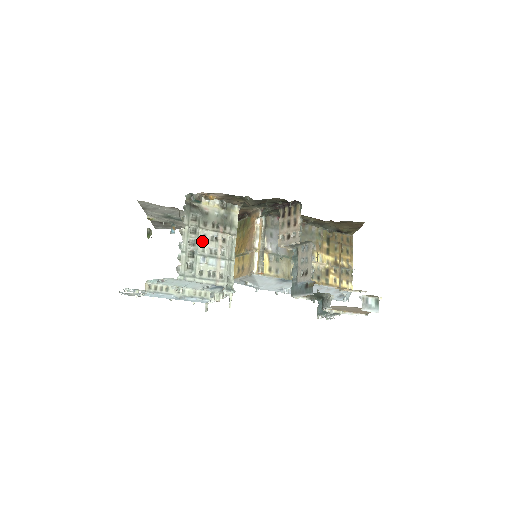
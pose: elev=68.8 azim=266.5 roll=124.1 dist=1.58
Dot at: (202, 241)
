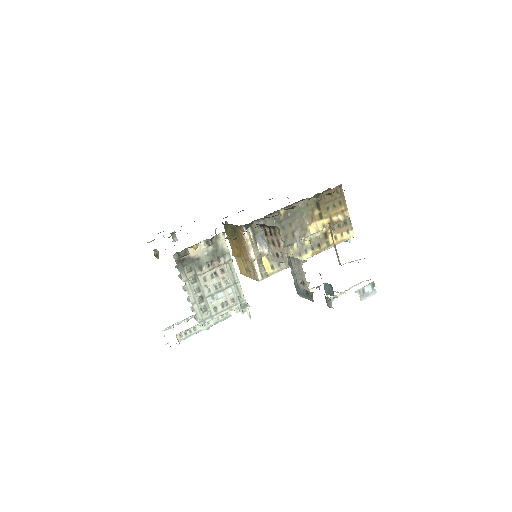
Dot at: (205, 284)
